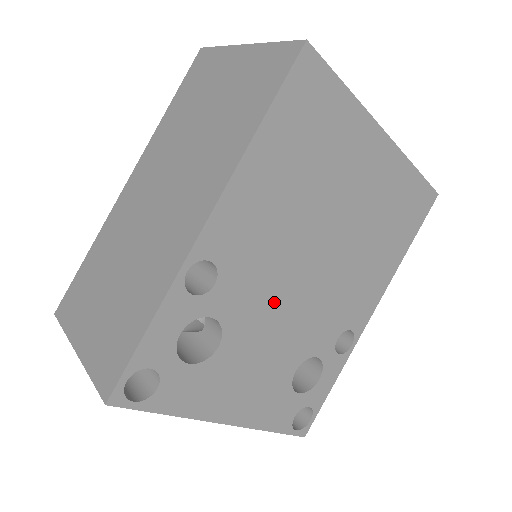
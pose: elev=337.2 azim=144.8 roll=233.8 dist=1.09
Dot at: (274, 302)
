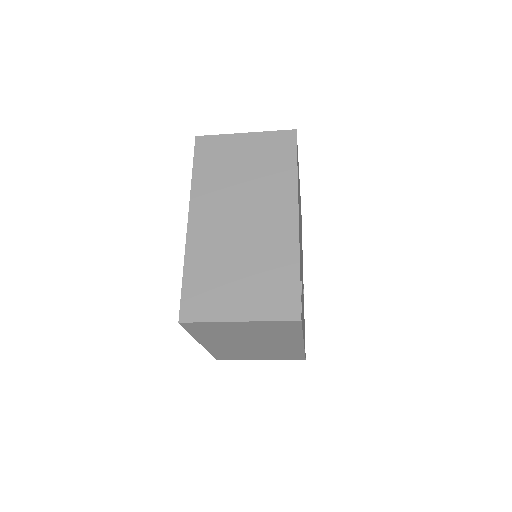
Dot at: (301, 265)
